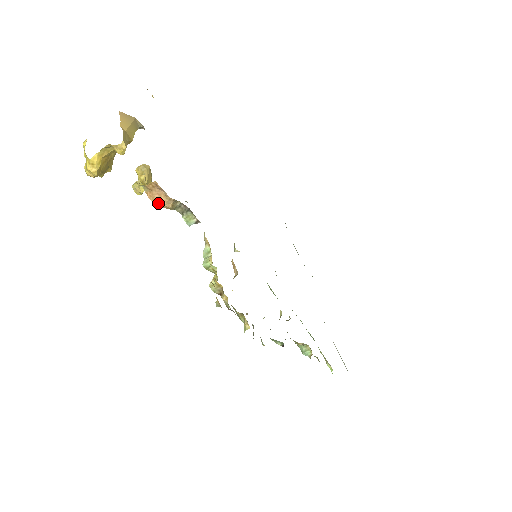
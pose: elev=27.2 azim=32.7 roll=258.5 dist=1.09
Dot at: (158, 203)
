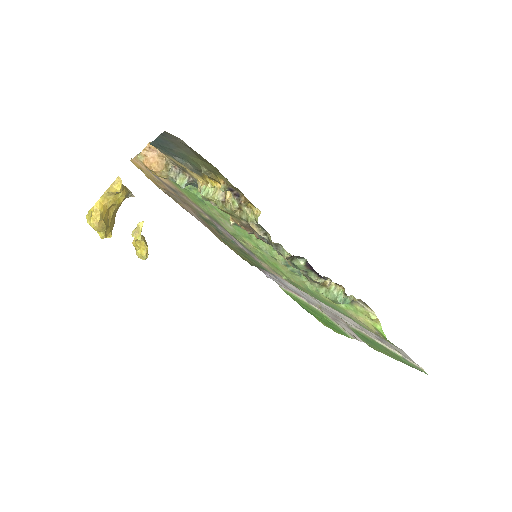
Dot at: (154, 166)
